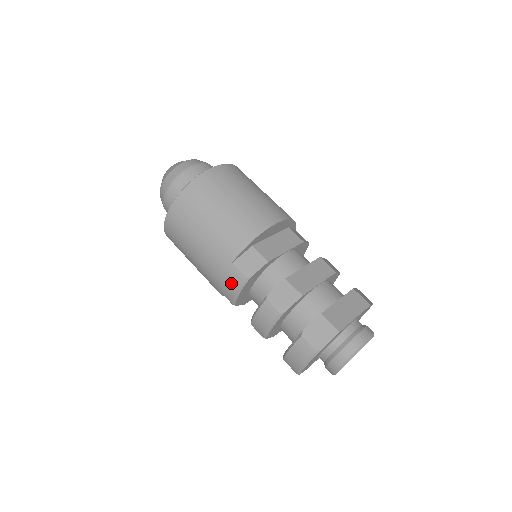
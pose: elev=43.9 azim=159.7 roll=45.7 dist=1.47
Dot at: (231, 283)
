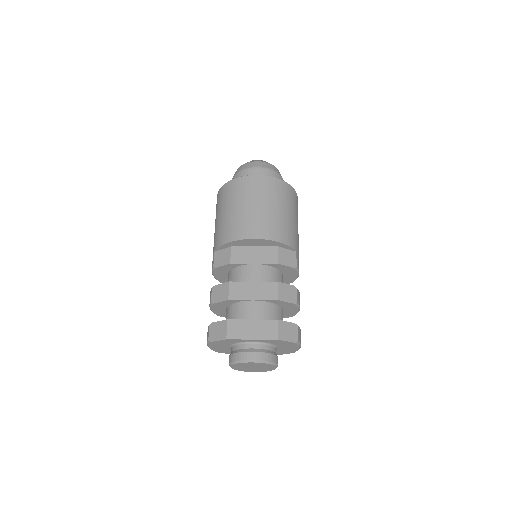
Dot at: occluded
